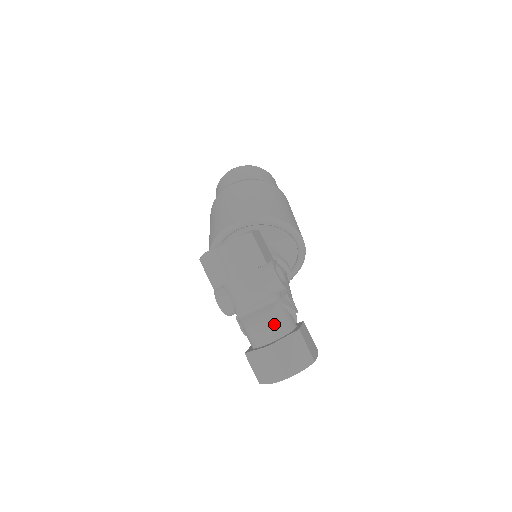
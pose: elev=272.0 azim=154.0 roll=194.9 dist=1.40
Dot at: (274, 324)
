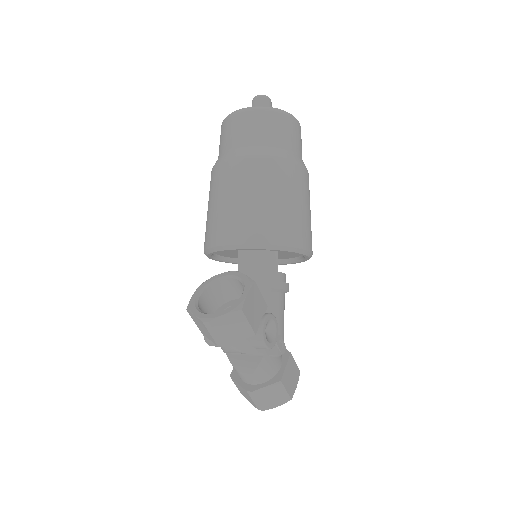
Dot at: (258, 374)
